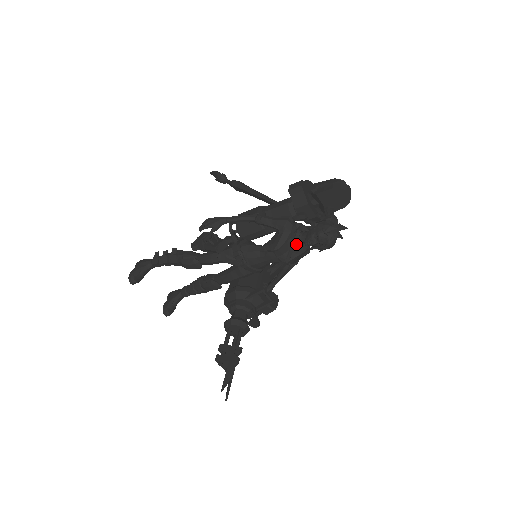
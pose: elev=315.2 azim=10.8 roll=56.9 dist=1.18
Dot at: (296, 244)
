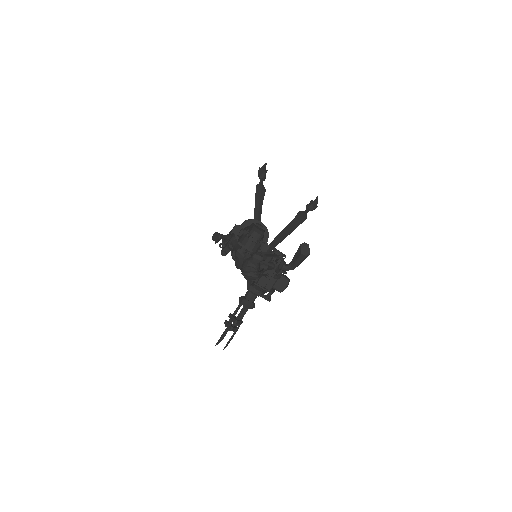
Dot at: occluded
